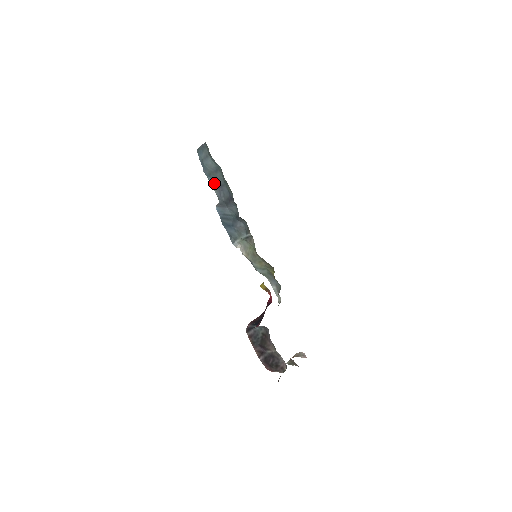
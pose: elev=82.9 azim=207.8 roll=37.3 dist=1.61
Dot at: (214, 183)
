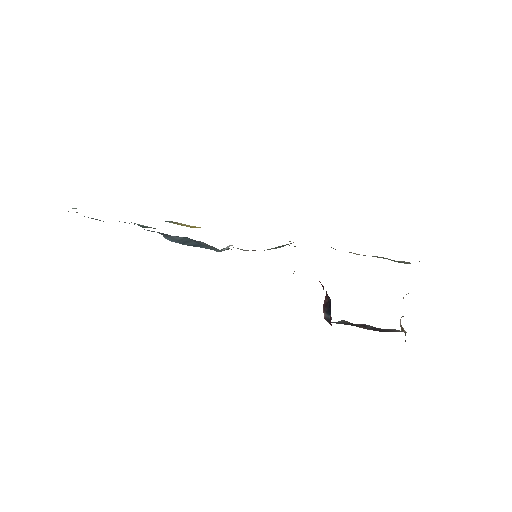
Dot at: occluded
